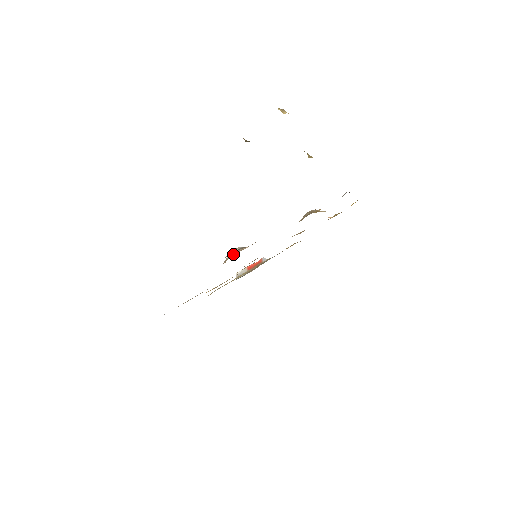
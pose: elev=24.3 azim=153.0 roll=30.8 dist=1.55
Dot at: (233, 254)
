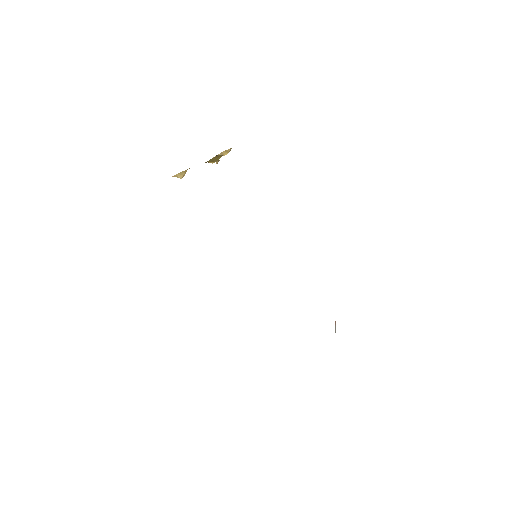
Dot at: occluded
